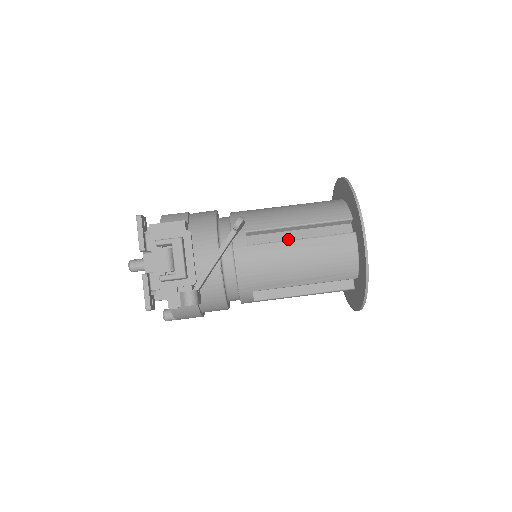
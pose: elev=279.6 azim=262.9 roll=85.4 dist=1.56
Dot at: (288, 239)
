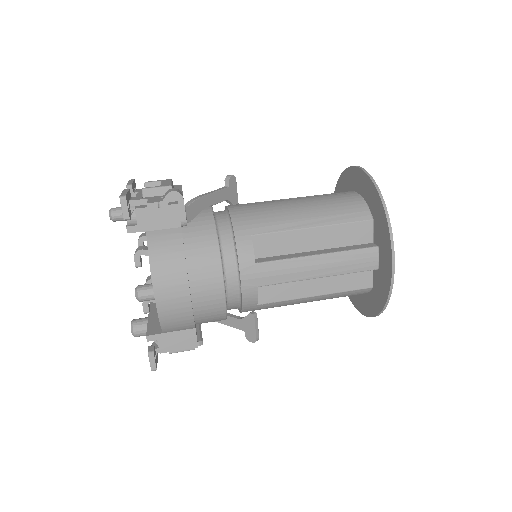
Dot at: occluded
